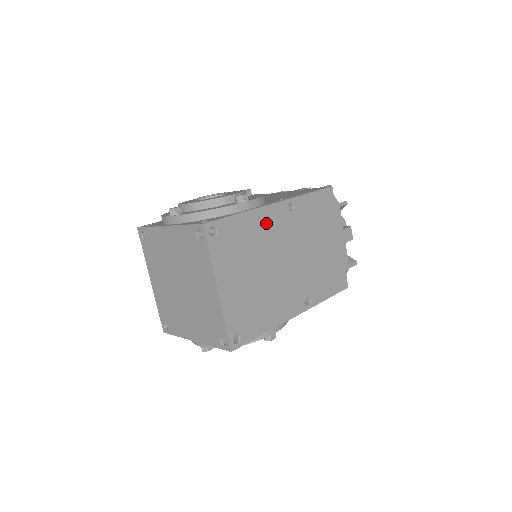
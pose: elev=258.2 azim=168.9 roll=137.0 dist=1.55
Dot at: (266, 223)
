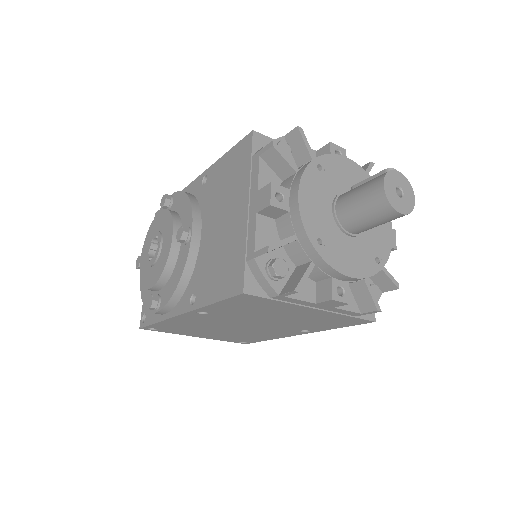
Dot at: (189, 321)
